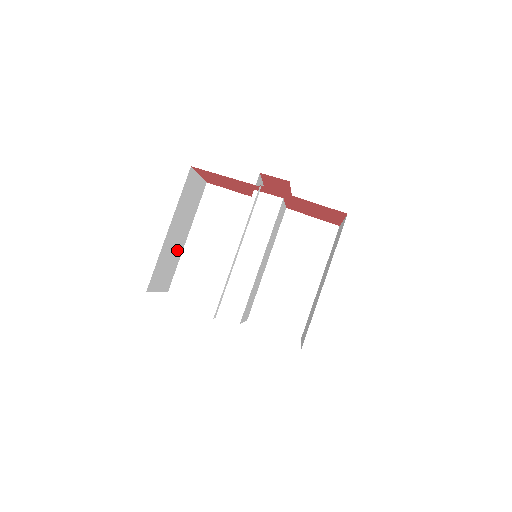
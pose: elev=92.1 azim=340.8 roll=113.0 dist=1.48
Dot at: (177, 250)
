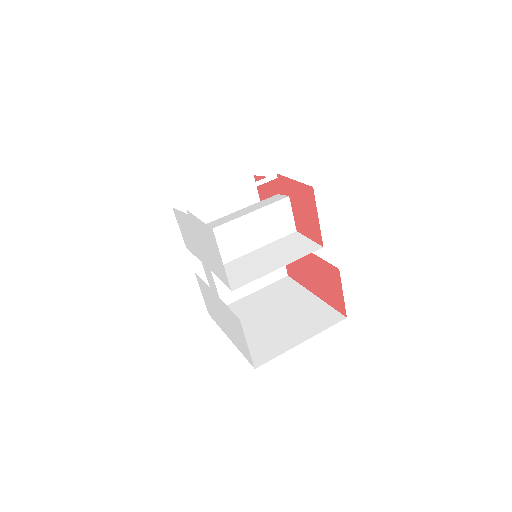
Dot at: occluded
